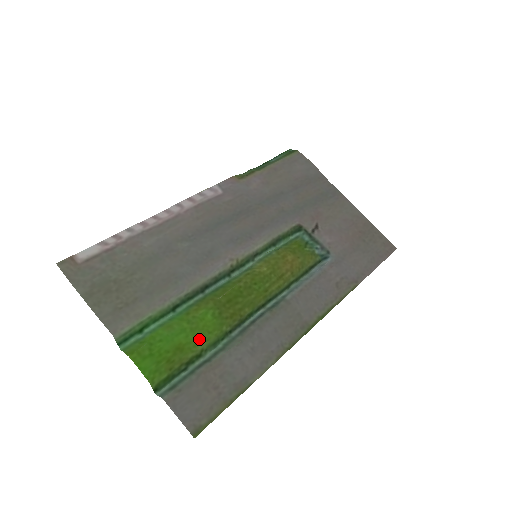
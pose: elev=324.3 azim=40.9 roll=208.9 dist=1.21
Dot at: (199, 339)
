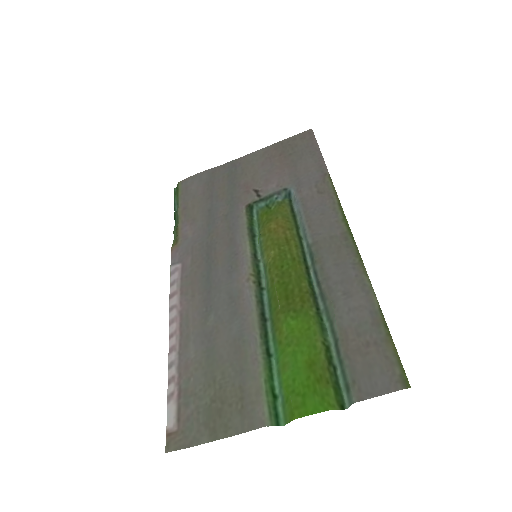
Dot at: (310, 342)
